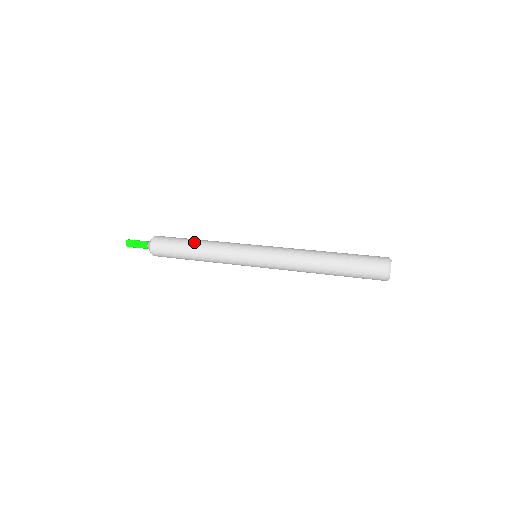
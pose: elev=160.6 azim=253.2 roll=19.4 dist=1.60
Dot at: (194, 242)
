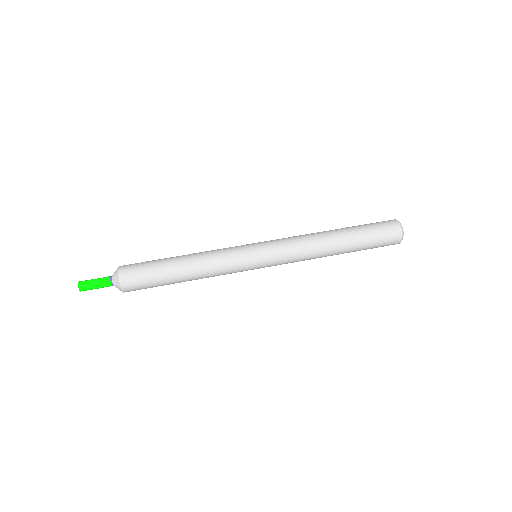
Dot at: (181, 279)
